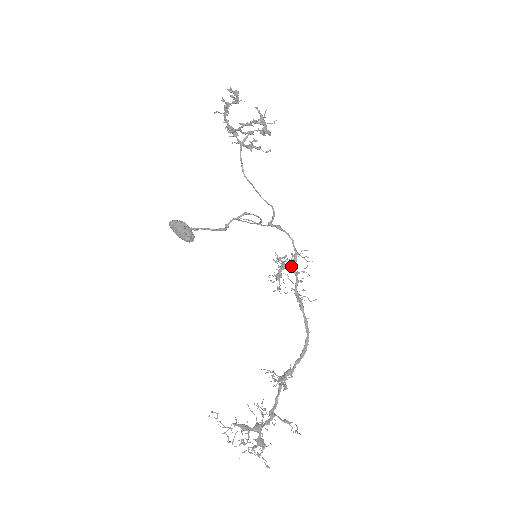
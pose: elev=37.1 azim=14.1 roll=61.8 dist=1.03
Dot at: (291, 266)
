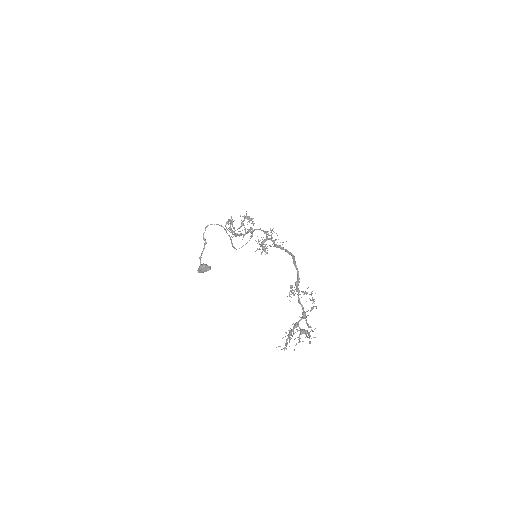
Dot at: occluded
